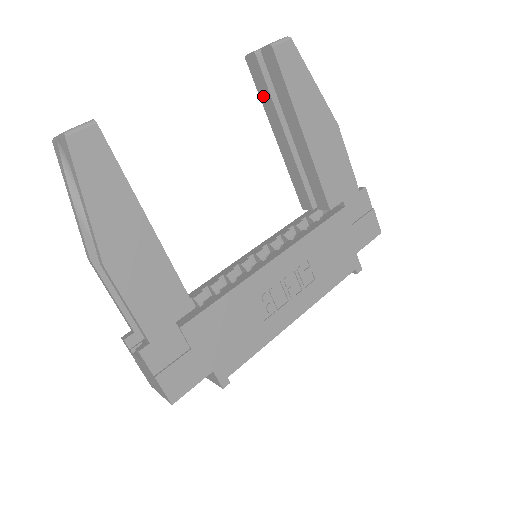
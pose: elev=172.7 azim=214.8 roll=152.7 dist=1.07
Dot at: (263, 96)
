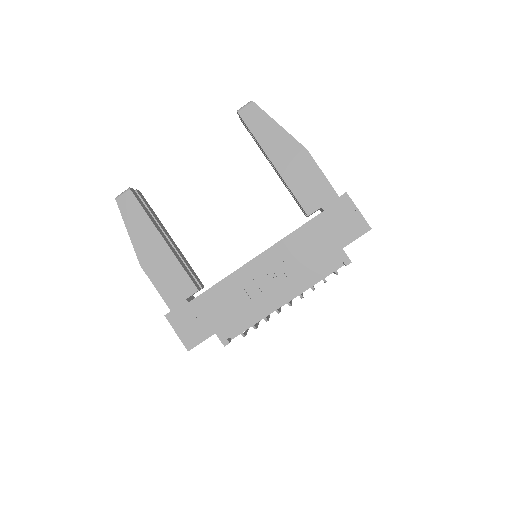
Dot at: occluded
